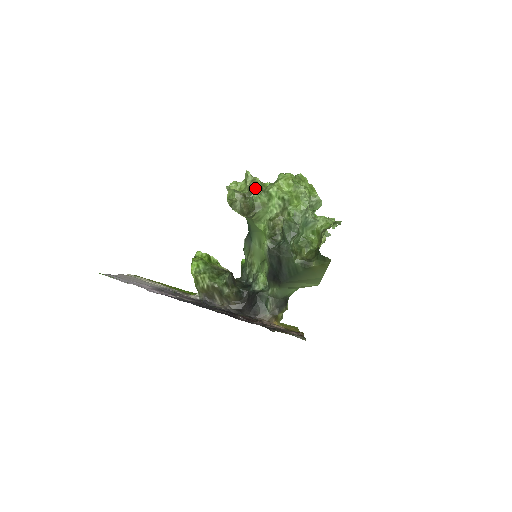
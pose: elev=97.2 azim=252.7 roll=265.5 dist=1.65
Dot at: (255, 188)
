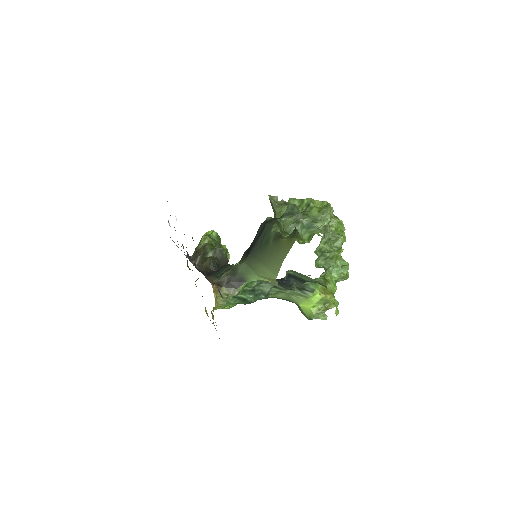
Dot at: occluded
